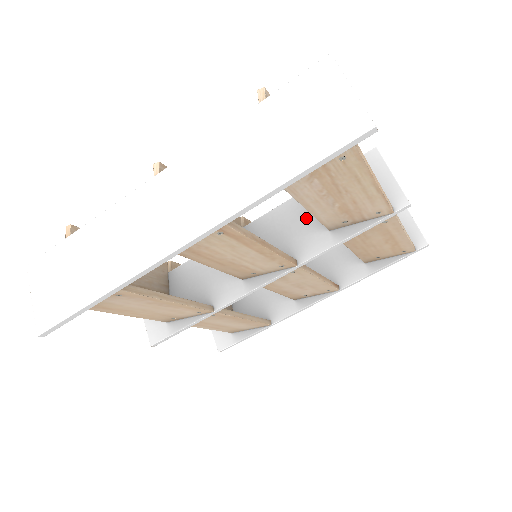
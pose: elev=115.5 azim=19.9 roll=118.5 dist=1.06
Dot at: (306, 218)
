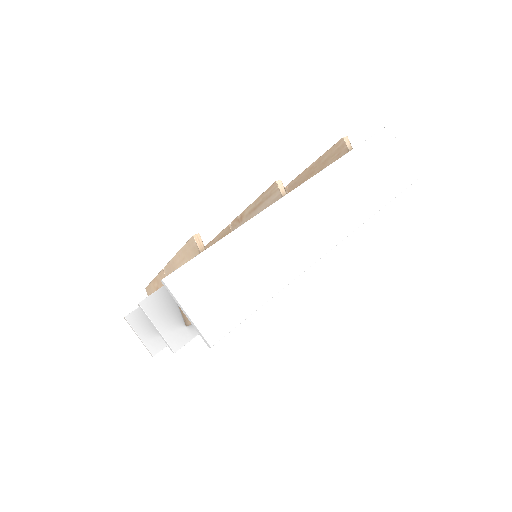
Dot at: occluded
